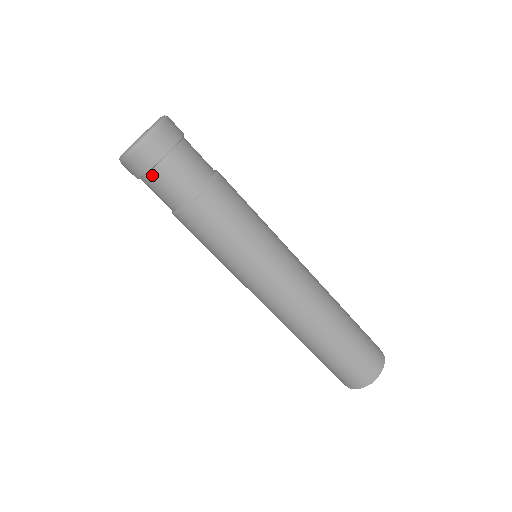
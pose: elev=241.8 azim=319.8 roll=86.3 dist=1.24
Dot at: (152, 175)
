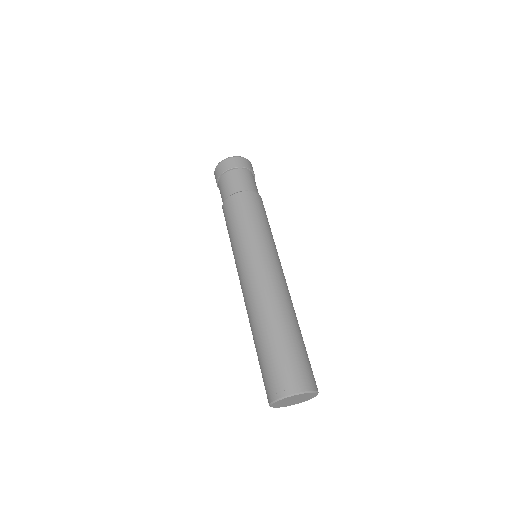
Dot at: (241, 170)
